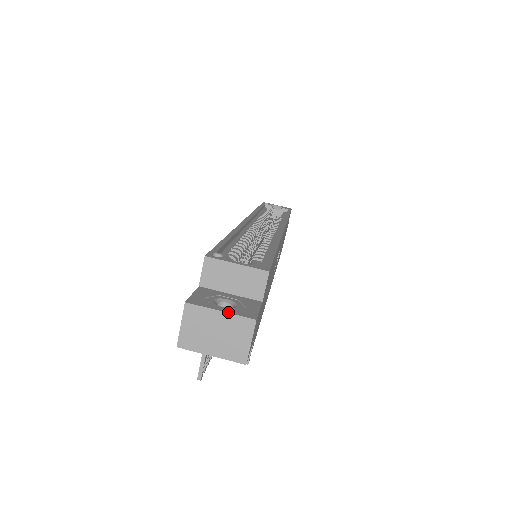
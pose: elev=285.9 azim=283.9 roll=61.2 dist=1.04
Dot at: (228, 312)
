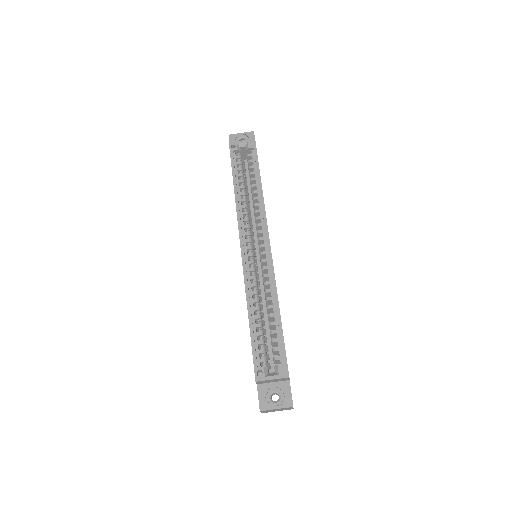
Dot at: (280, 408)
